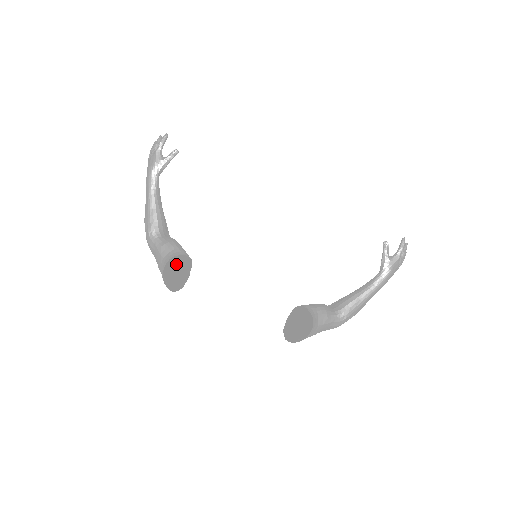
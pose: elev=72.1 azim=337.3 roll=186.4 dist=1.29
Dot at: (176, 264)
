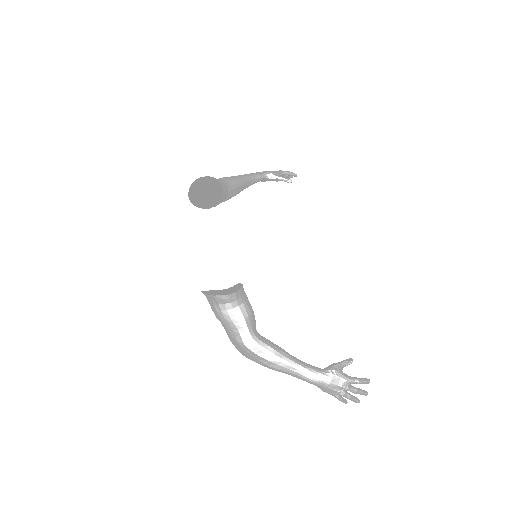
Dot at: (209, 206)
